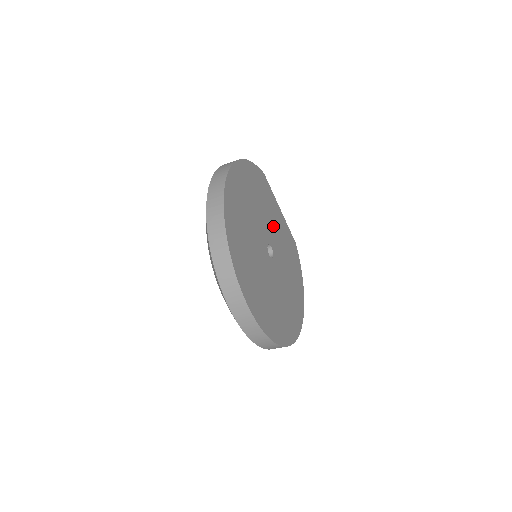
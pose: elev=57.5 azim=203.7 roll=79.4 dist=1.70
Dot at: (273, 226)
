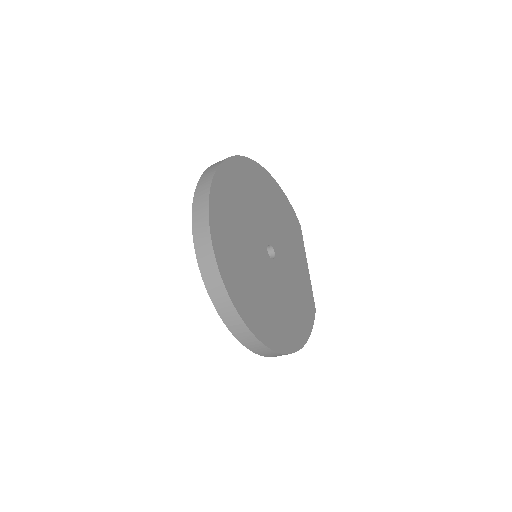
Dot at: (288, 254)
